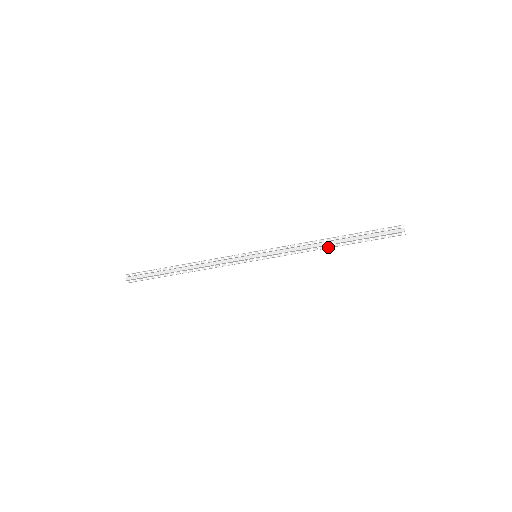
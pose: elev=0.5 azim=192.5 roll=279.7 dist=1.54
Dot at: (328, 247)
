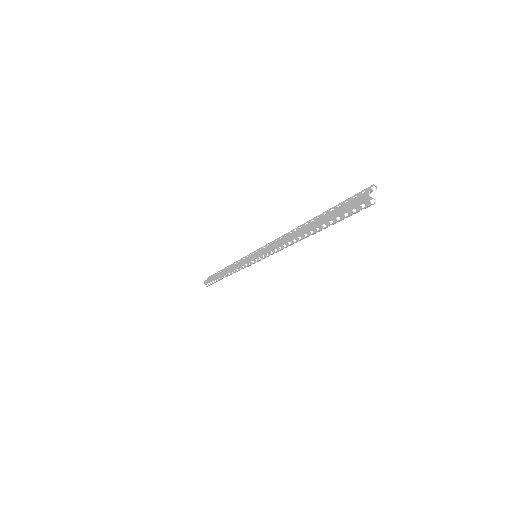
Dot at: (301, 239)
